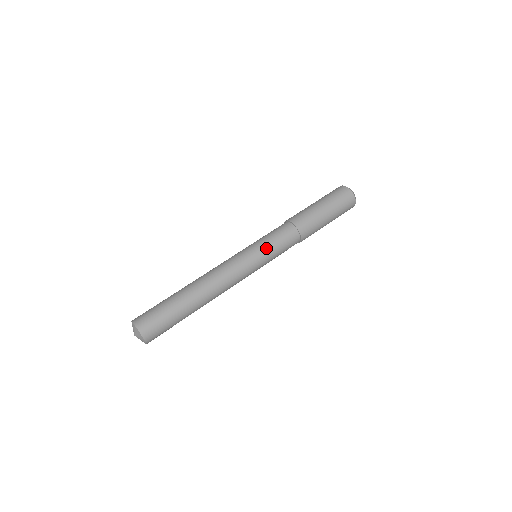
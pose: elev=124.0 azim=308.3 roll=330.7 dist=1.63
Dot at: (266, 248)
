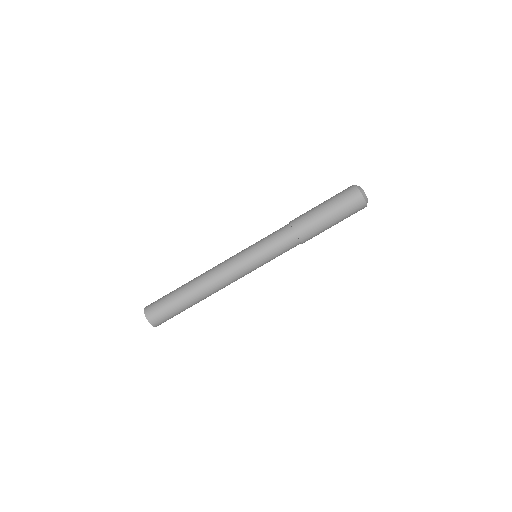
Dot at: (268, 261)
